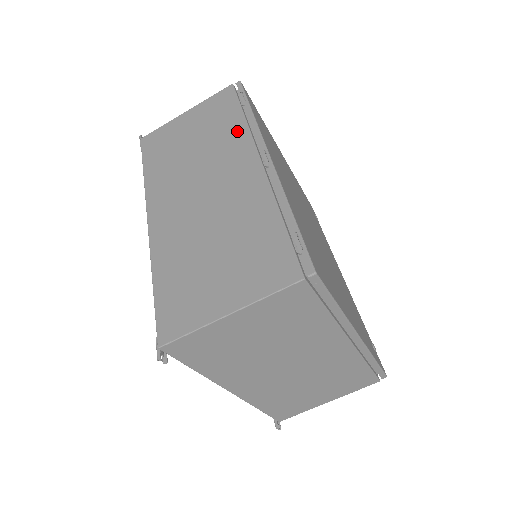
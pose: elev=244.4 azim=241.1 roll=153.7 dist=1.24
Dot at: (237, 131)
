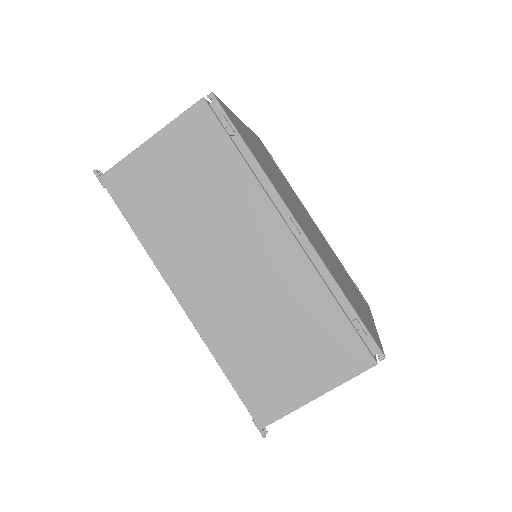
Dot at: (243, 184)
